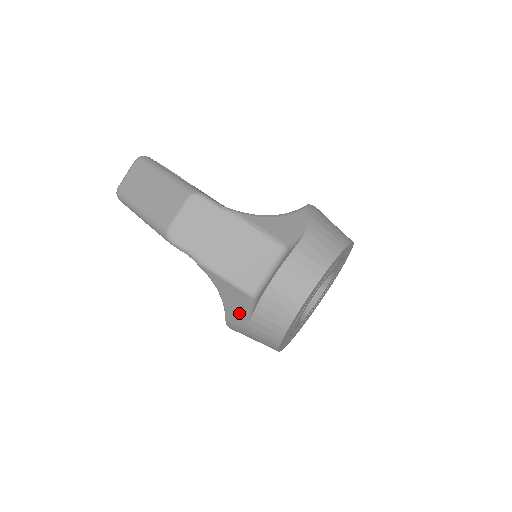
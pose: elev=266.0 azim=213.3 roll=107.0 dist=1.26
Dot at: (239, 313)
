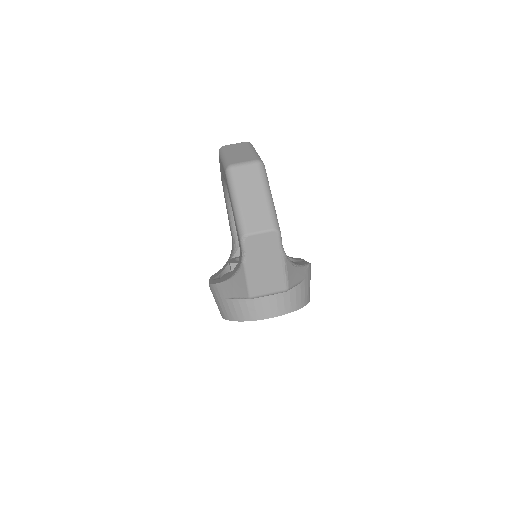
Dot at: (230, 292)
